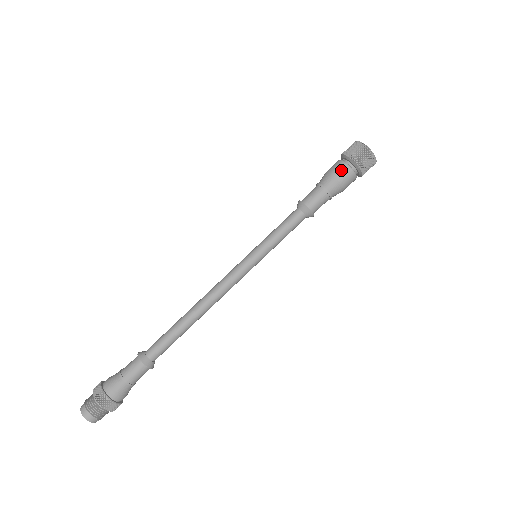
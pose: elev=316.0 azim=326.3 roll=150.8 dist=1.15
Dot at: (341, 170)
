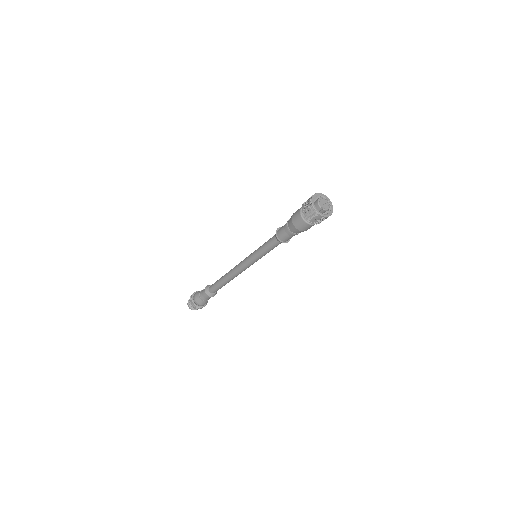
Dot at: (296, 214)
